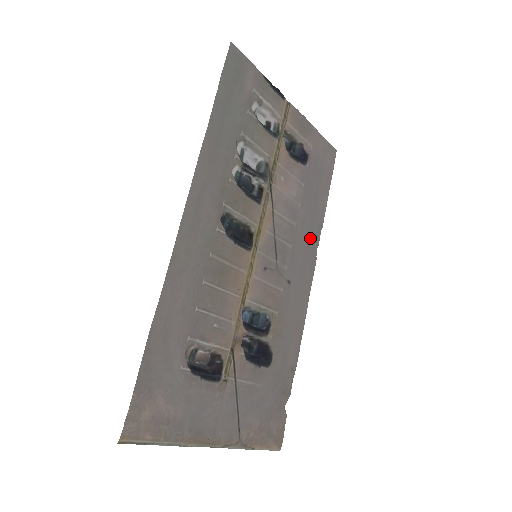
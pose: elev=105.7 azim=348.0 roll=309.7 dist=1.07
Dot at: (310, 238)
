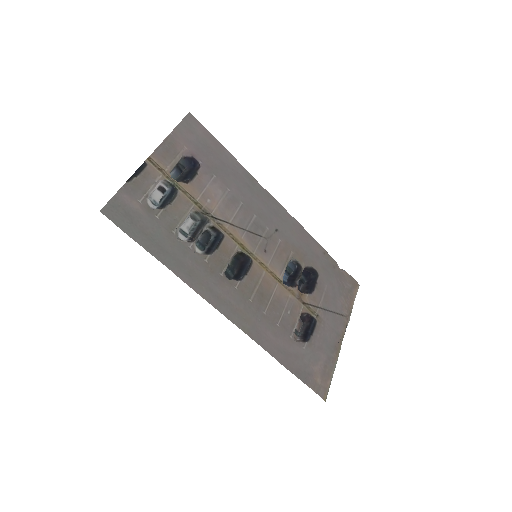
Dot at: (252, 189)
